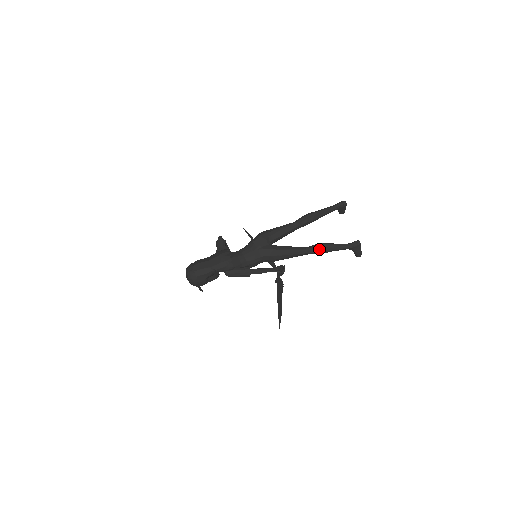
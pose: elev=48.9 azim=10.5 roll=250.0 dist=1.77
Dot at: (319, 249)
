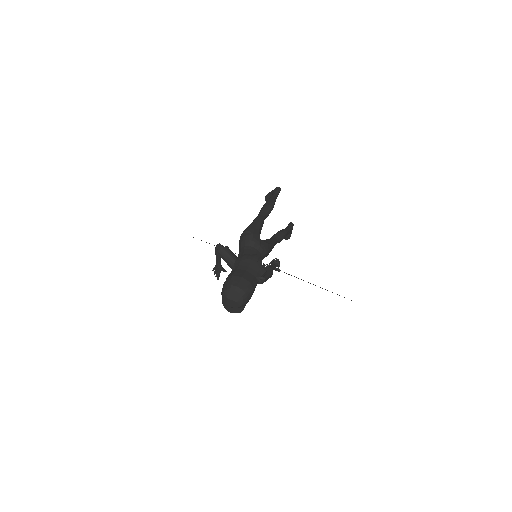
Dot at: (283, 236)
